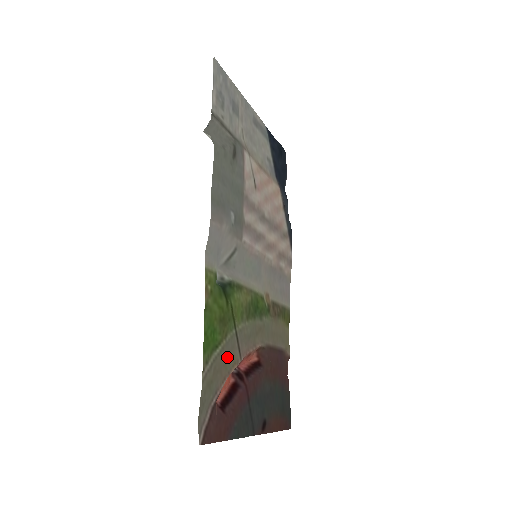
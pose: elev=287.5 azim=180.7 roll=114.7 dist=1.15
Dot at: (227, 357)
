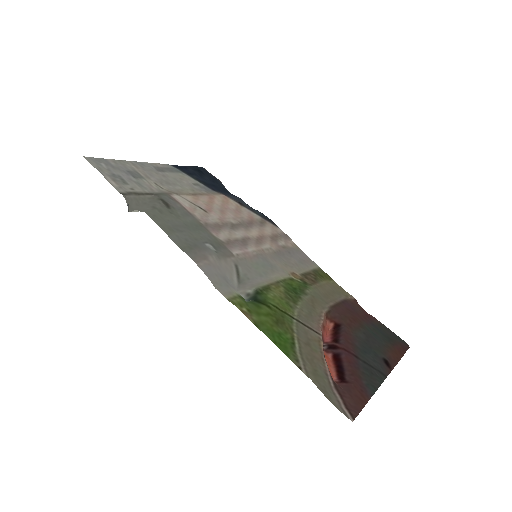
Dot at: (308, 343)
